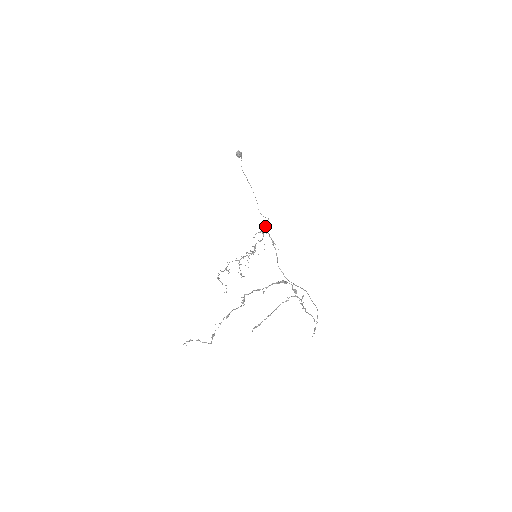
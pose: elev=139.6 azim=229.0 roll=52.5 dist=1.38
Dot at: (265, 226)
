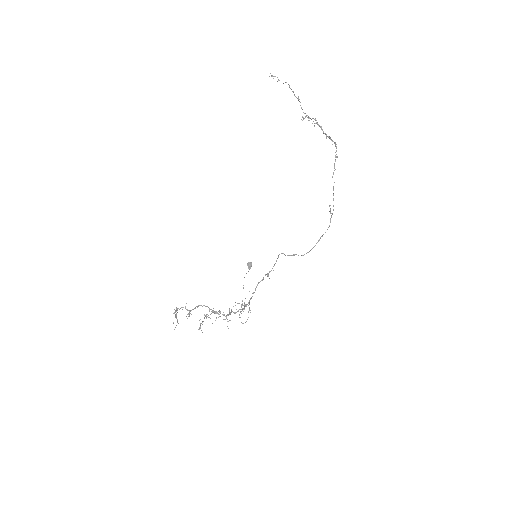
Dot at: occluded
